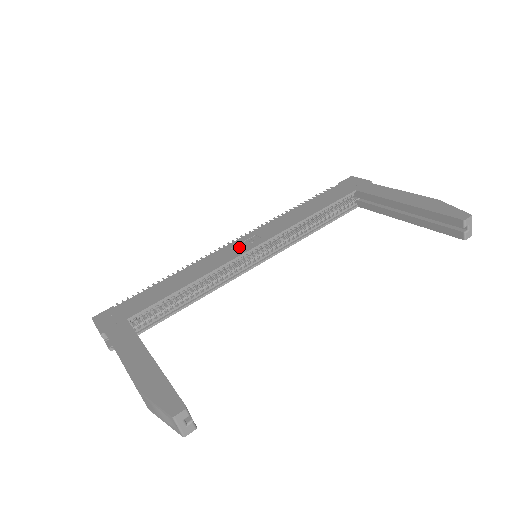
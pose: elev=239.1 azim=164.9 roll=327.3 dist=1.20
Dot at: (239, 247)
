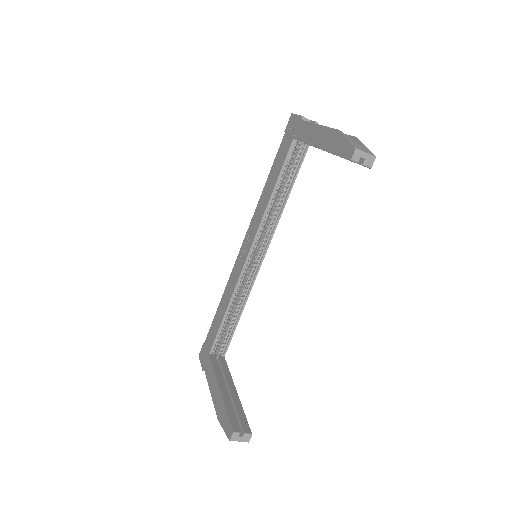
Dot at: (242, 256)
